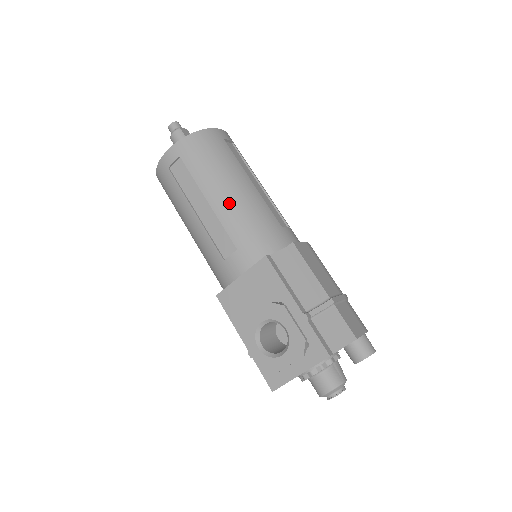
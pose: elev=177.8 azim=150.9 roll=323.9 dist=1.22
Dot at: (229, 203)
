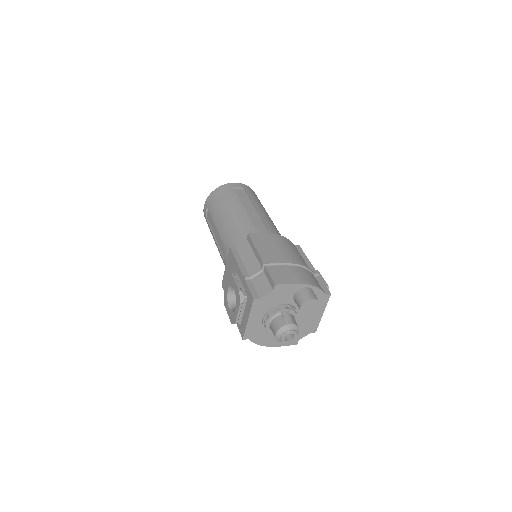
Dot at: (224, 224)
